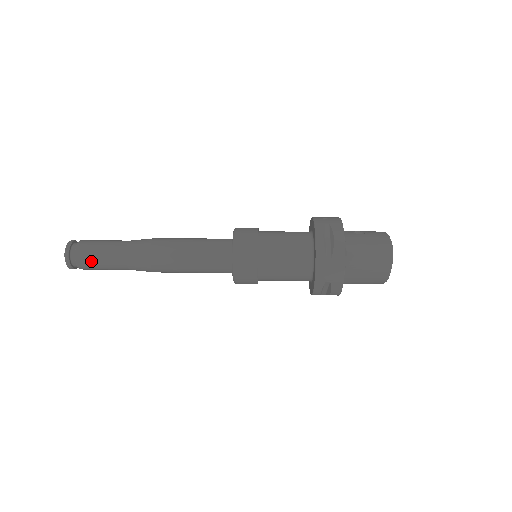
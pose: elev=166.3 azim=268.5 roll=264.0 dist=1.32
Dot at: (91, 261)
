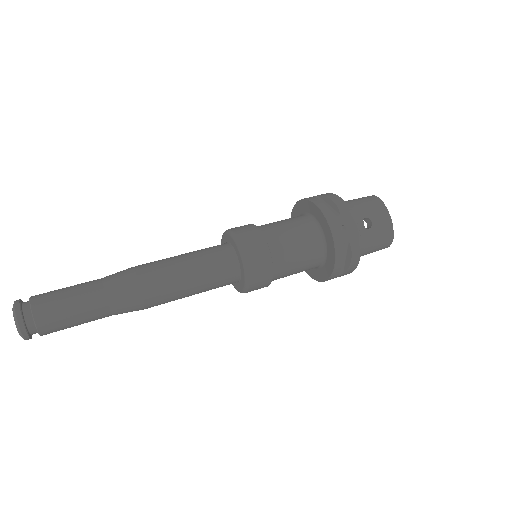
Dot at: (63, 329)
